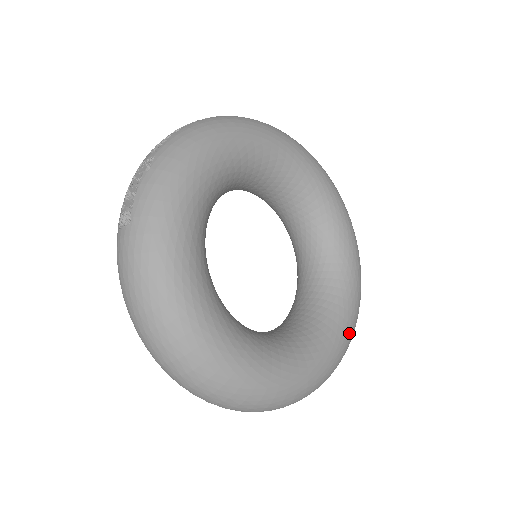
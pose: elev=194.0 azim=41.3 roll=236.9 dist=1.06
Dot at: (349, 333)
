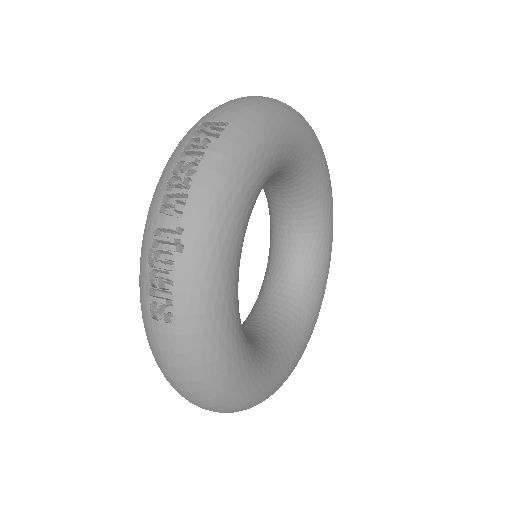
Dot at: (324, 293)
